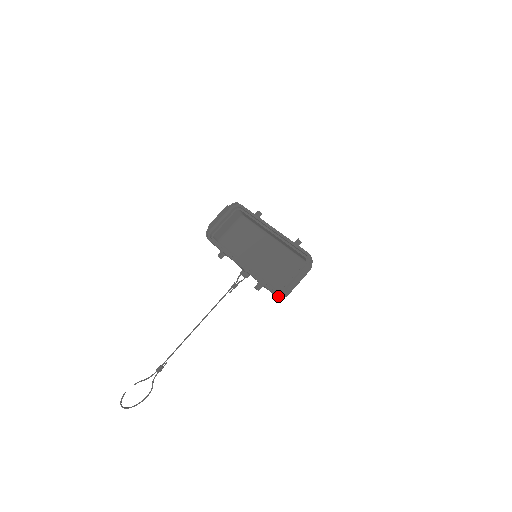
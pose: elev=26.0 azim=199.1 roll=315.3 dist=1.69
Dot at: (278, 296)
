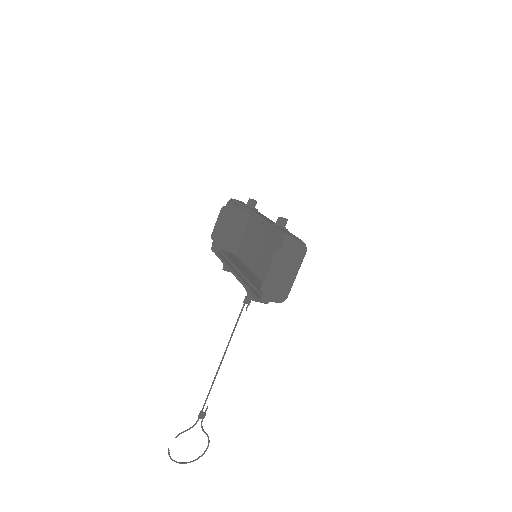
Dot at: (265, 303)
